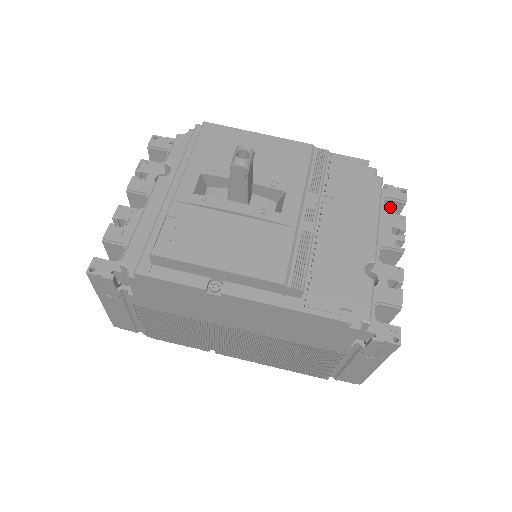
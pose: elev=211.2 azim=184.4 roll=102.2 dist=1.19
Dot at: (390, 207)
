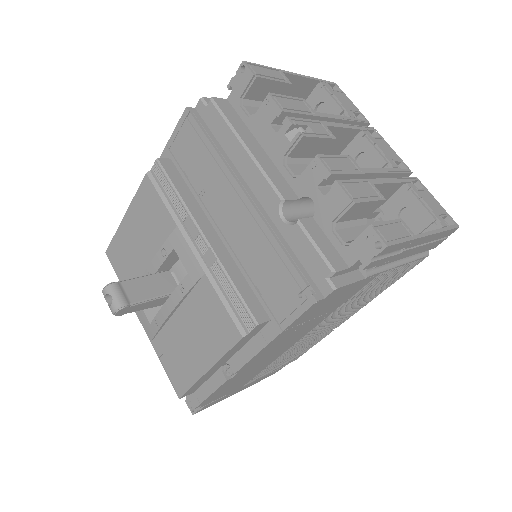
Dot at: (258, 93)
